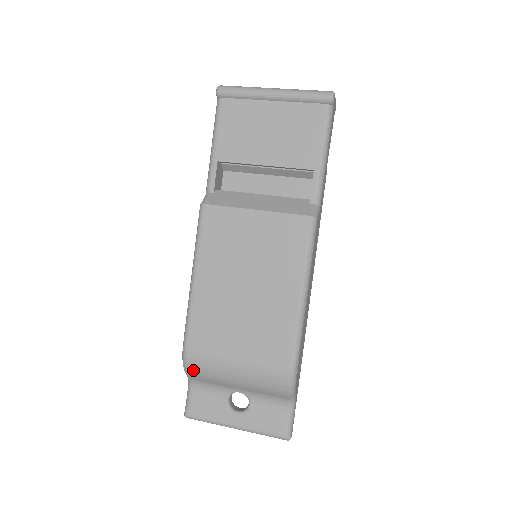
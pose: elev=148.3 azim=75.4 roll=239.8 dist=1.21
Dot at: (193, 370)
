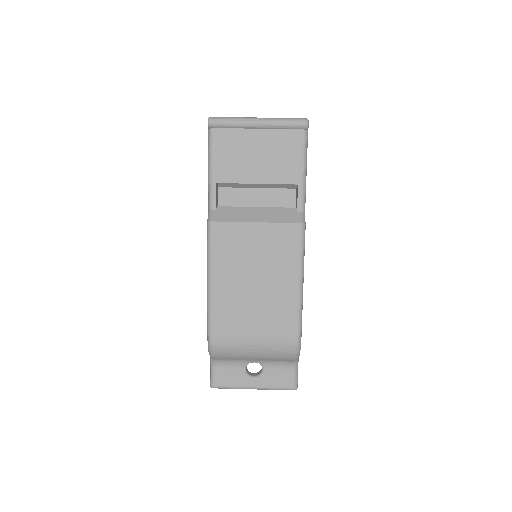
Dot at: (218, 353)
